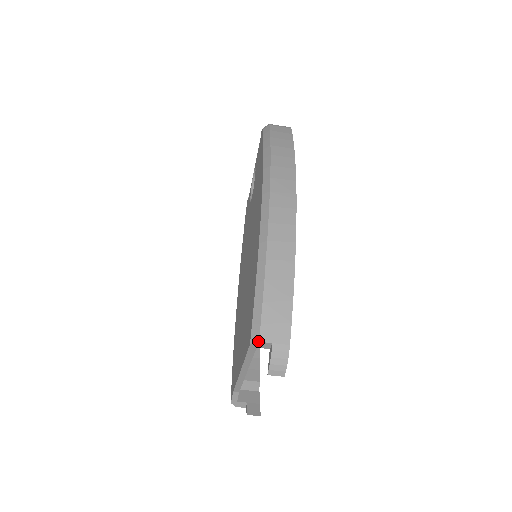
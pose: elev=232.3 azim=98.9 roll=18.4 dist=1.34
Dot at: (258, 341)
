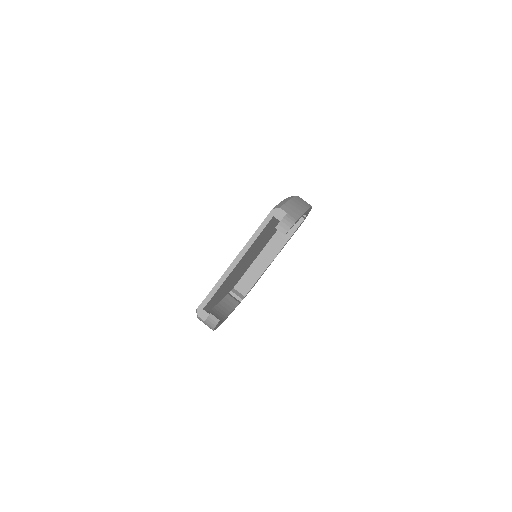
Dot at: (279, 207)
